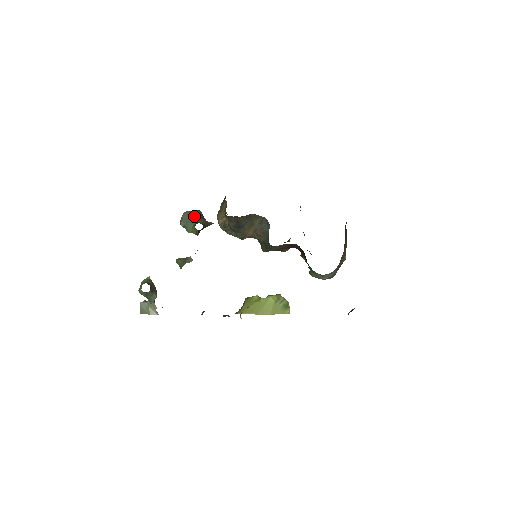
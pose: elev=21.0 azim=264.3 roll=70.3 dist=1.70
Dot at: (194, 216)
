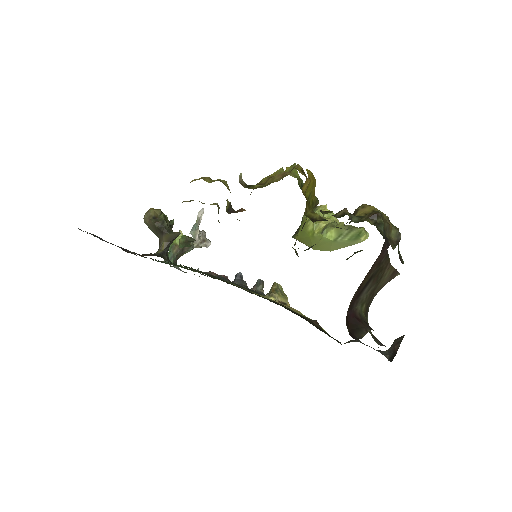
Dot at: (153, 230)
